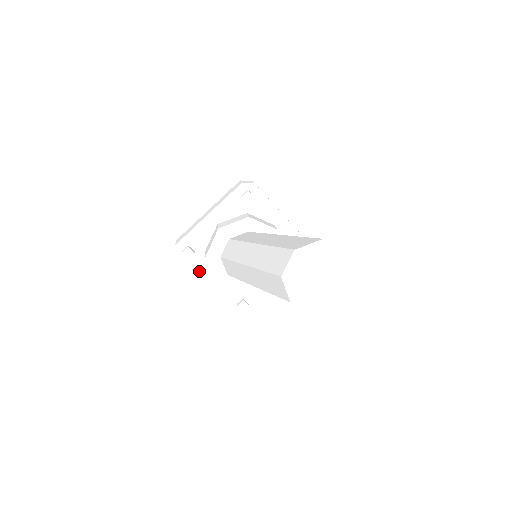
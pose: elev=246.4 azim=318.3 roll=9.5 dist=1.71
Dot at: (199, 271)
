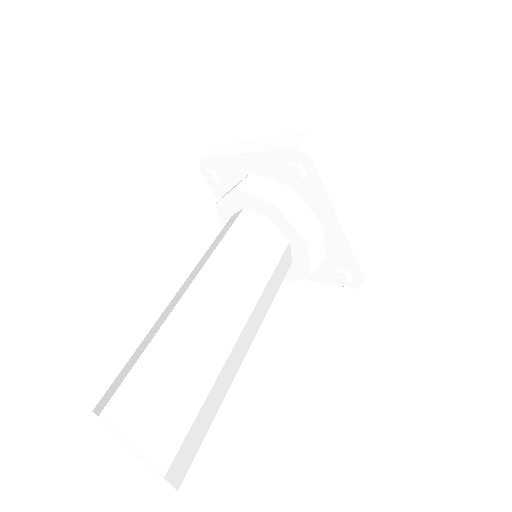
Dot at: occluded
